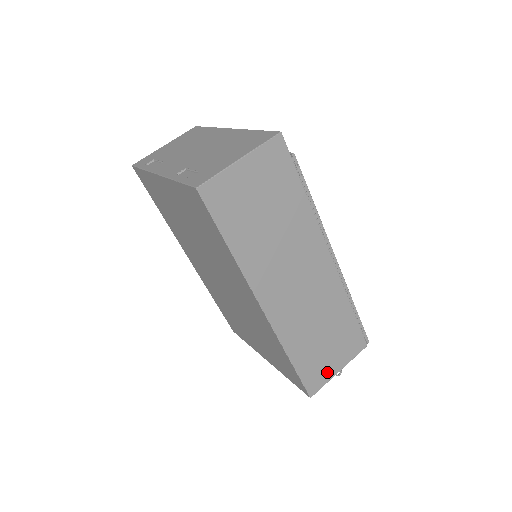
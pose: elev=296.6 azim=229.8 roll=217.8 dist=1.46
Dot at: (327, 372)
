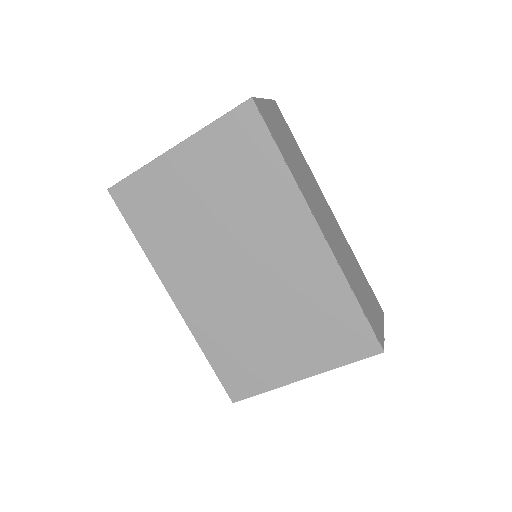
Dot at: (379, 327)
